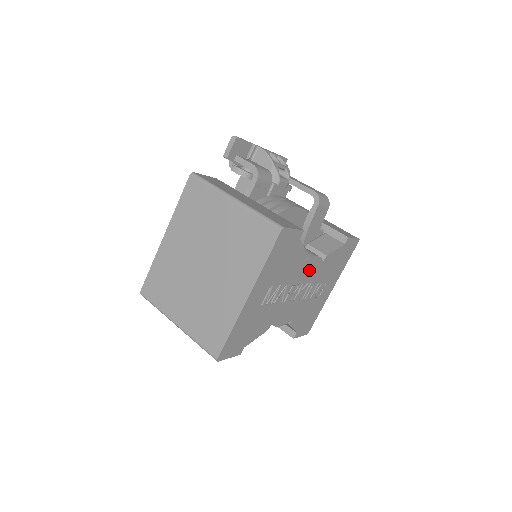
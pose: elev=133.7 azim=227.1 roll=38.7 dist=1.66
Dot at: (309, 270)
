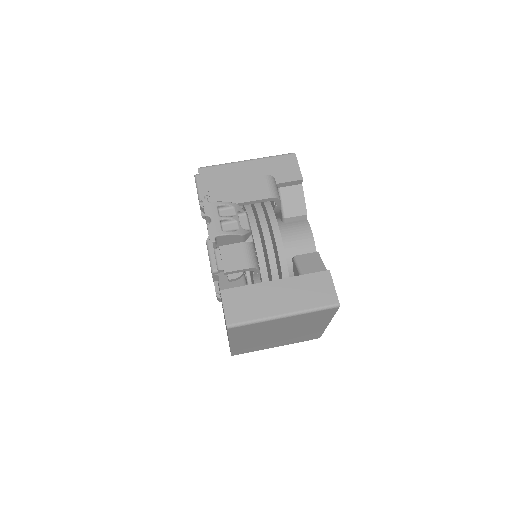
Dot at: occluded
